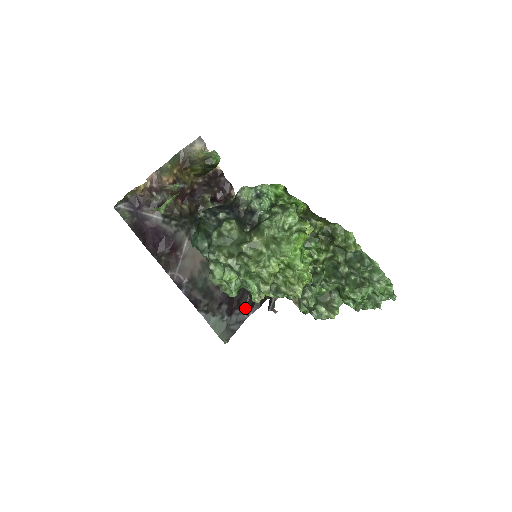
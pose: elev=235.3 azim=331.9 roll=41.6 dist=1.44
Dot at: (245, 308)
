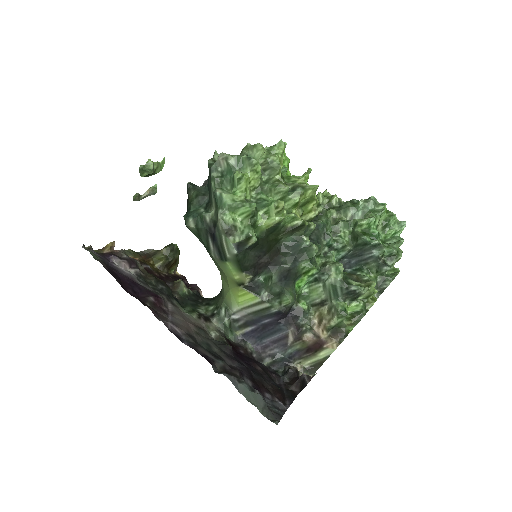
Dot at: (276, 395)
